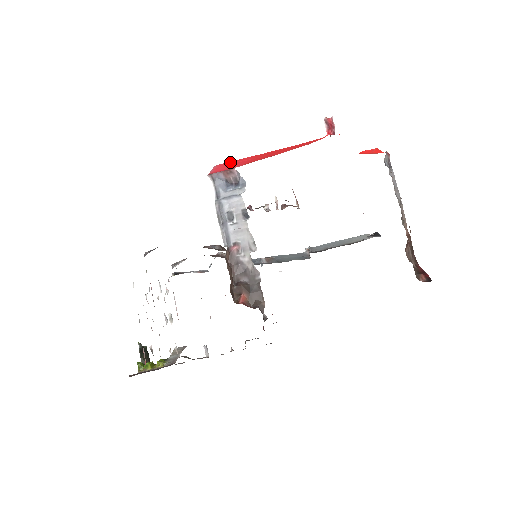
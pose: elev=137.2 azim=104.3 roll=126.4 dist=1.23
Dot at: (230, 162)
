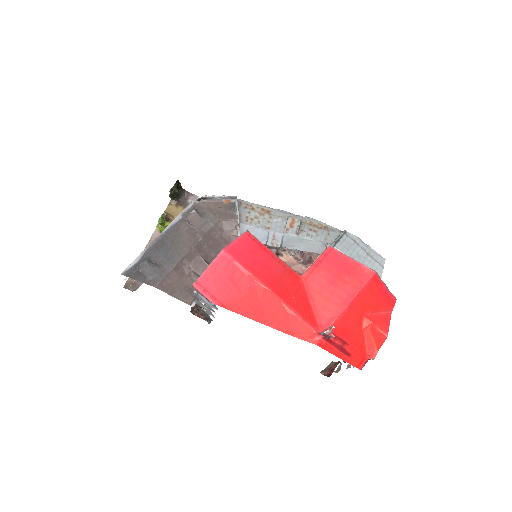
Dot at: (231, 268)
